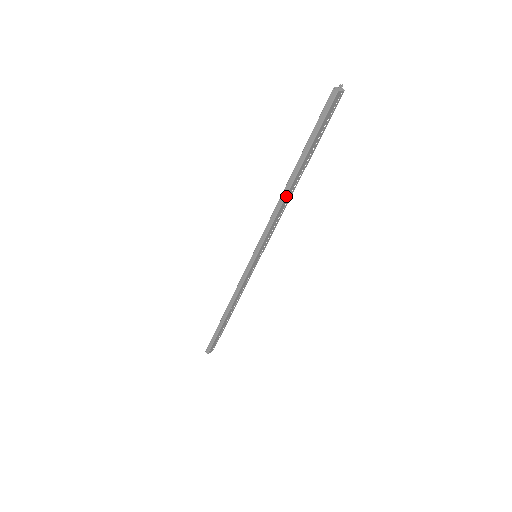
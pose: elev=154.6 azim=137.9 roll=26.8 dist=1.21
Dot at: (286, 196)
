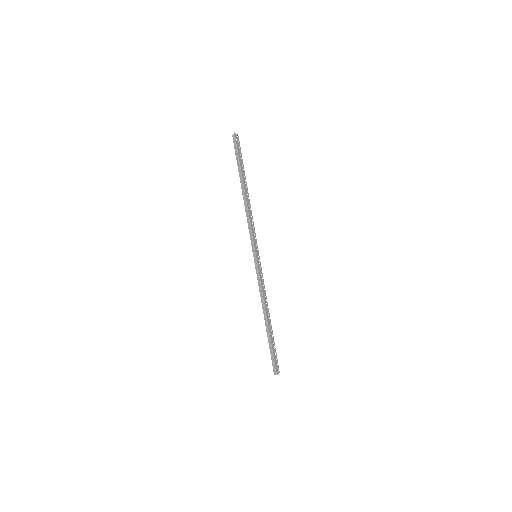
Dot at: (246, 202)
